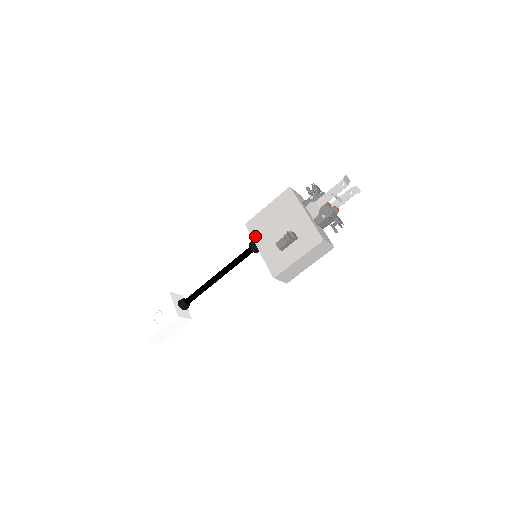
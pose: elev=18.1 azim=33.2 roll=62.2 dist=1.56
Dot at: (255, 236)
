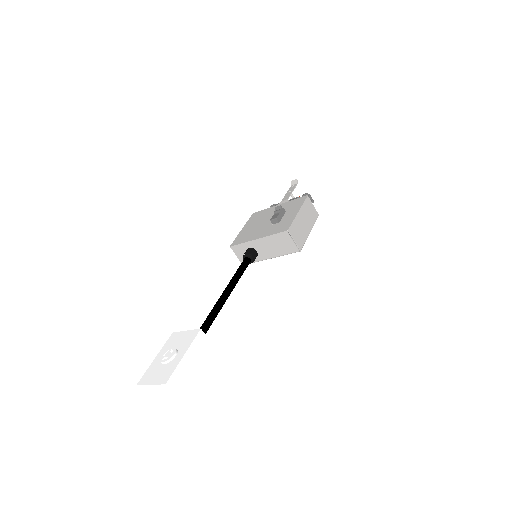
Dot at: (246, 240)
